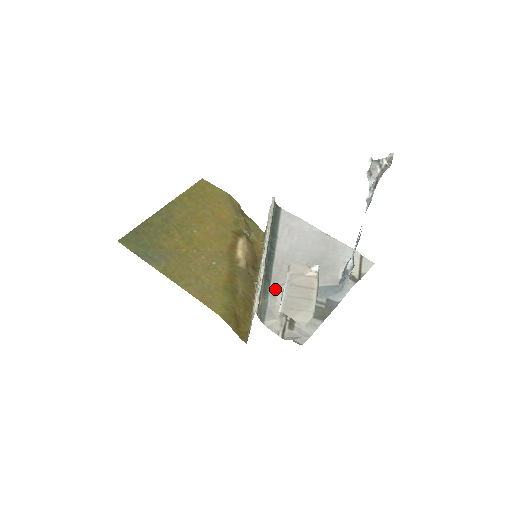
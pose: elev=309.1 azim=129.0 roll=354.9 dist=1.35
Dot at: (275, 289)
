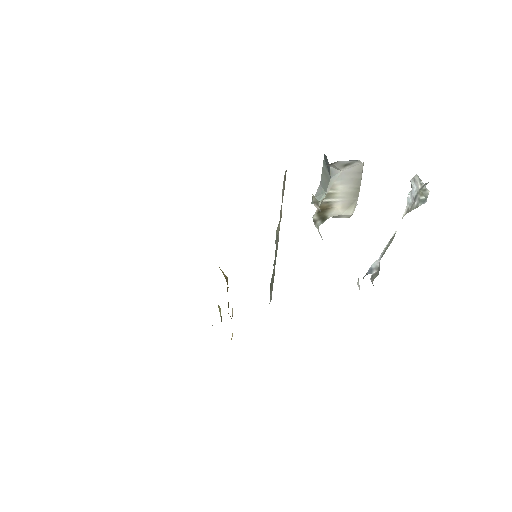
Dot at: occluded
